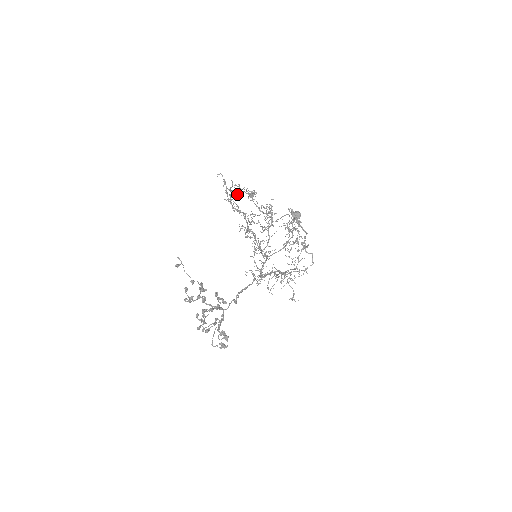
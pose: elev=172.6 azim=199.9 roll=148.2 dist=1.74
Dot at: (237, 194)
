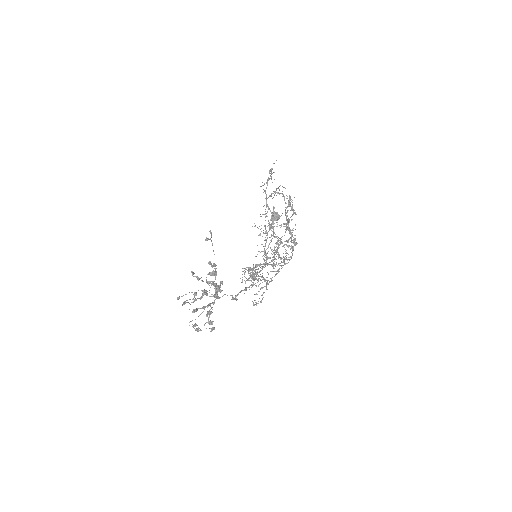
Dot at: (291, 206)
